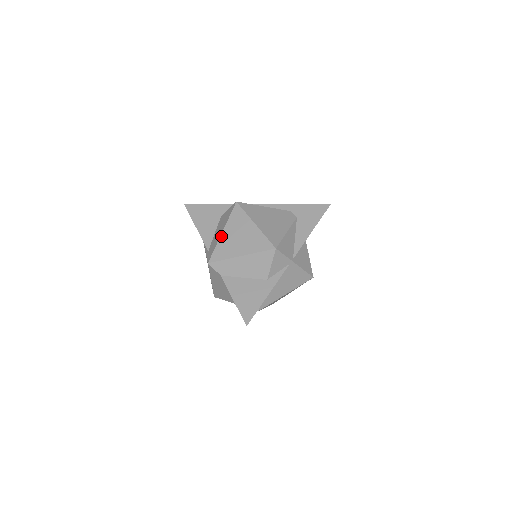
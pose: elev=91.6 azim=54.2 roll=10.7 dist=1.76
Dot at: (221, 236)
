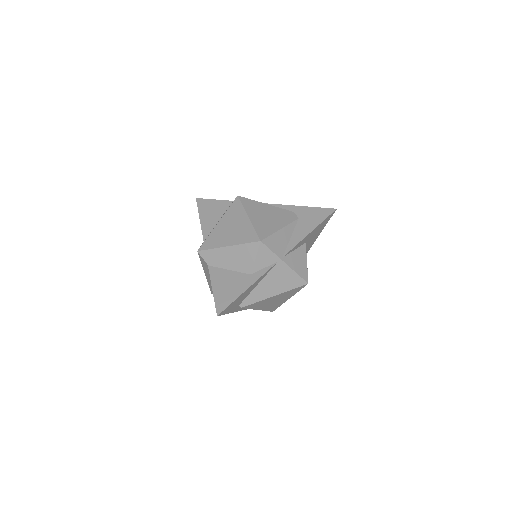
Dot at: (215, 227)
